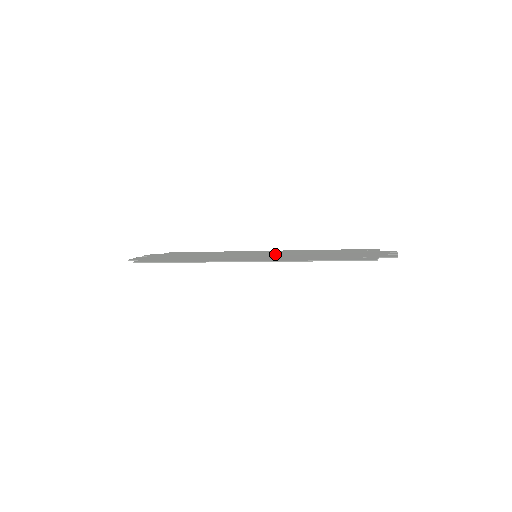
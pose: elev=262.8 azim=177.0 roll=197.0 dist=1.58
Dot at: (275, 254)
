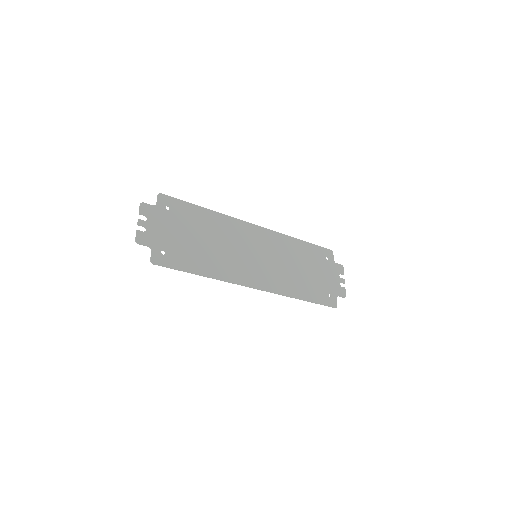
Dot at: (270, 255)
